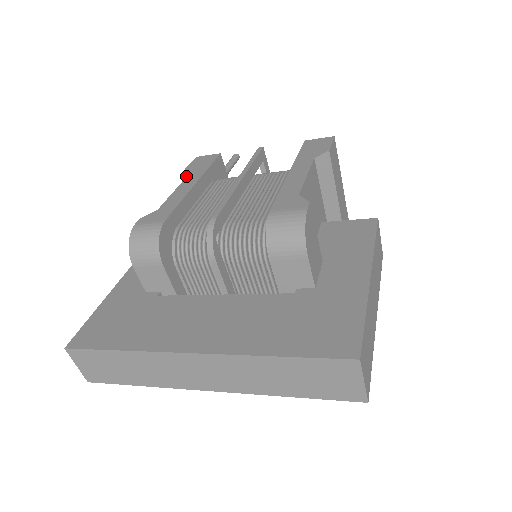
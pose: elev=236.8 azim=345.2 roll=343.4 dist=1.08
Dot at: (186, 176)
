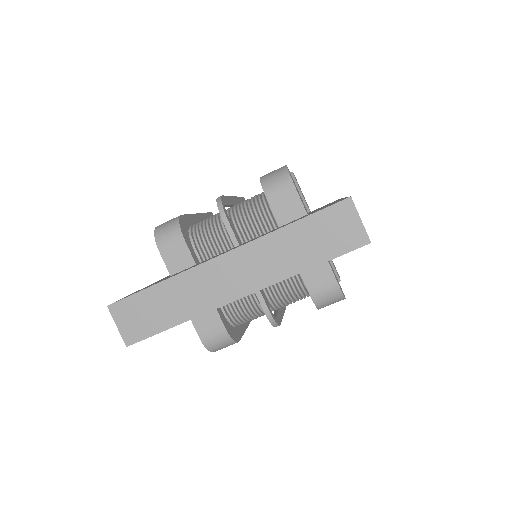
Dot at: occluded
